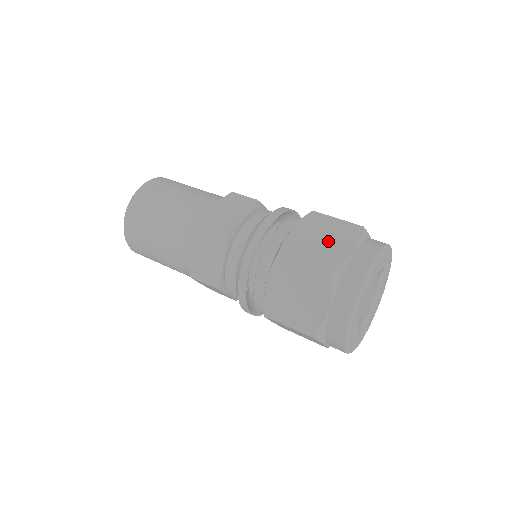
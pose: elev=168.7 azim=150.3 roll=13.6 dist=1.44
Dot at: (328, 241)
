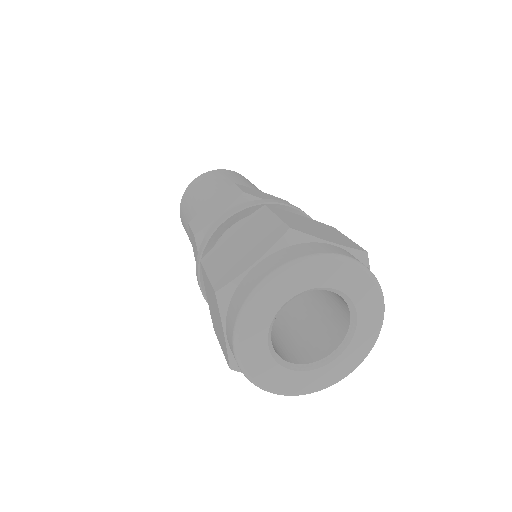
Dot at: (242, 249)
